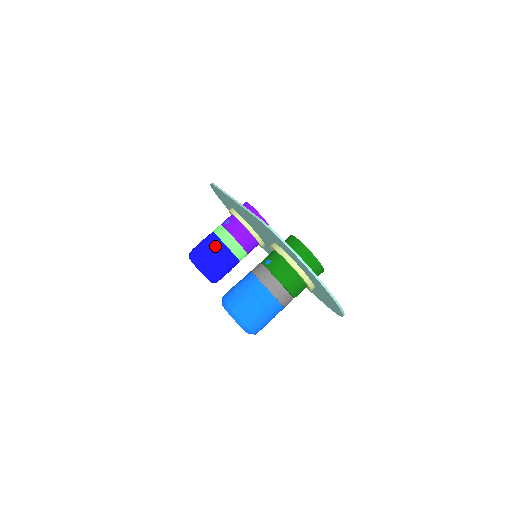
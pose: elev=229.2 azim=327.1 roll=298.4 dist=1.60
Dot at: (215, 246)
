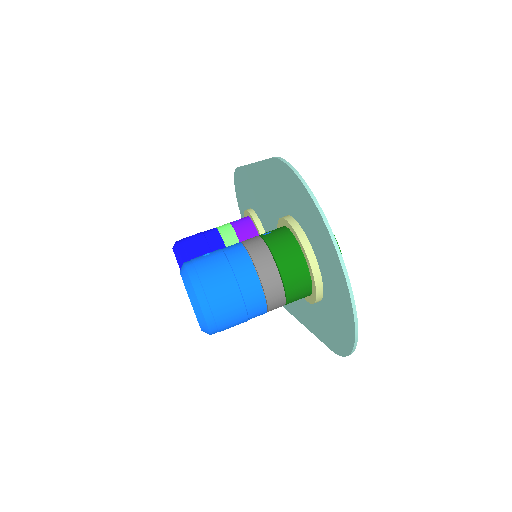
Dot at: (210, 238)
